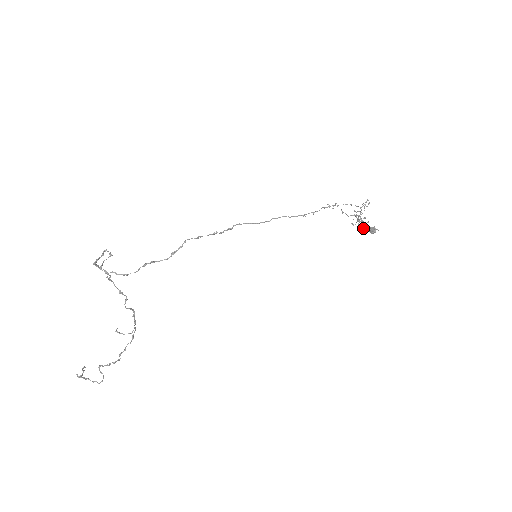
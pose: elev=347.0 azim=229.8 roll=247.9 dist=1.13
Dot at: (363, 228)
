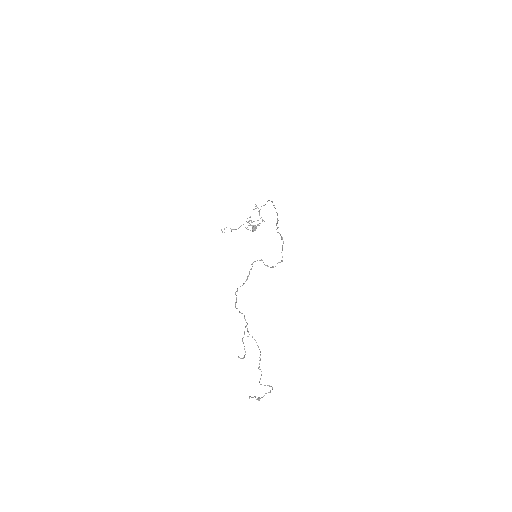
Dot at: occluded
